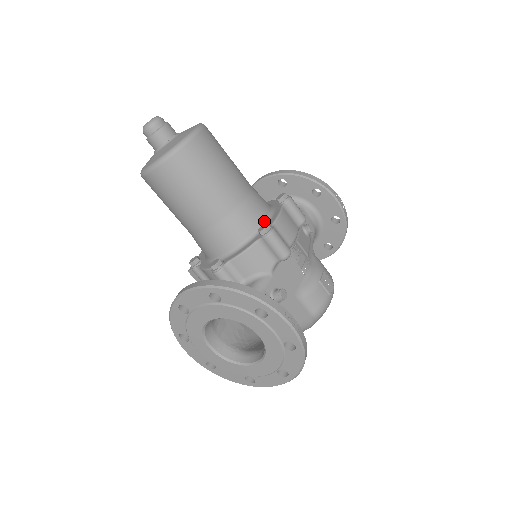
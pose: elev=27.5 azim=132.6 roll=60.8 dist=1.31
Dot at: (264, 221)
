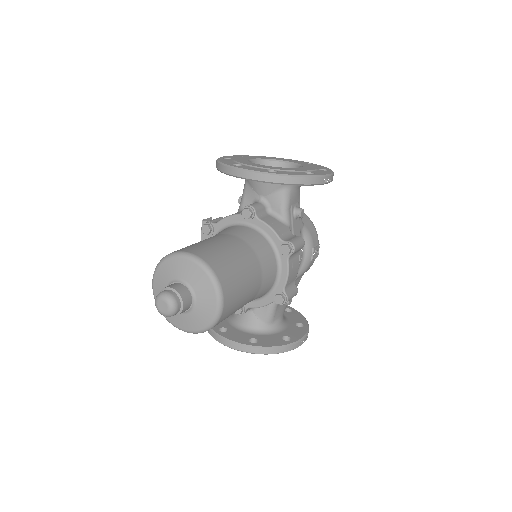
Dot at: (275, 281)
